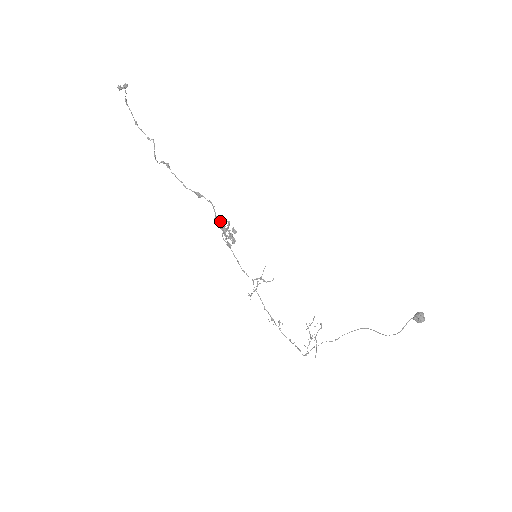
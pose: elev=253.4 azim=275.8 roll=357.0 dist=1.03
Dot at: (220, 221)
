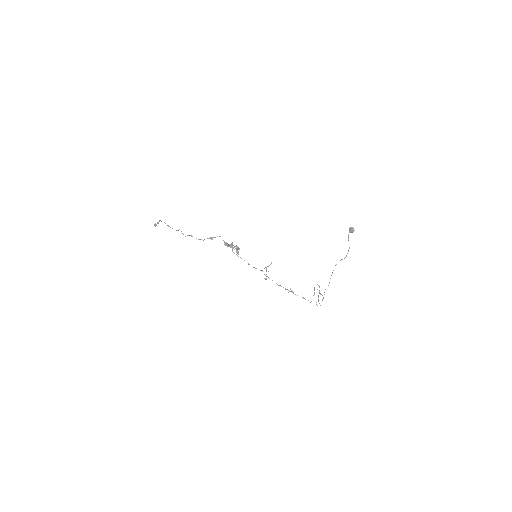
Dot at: (227, 244)
